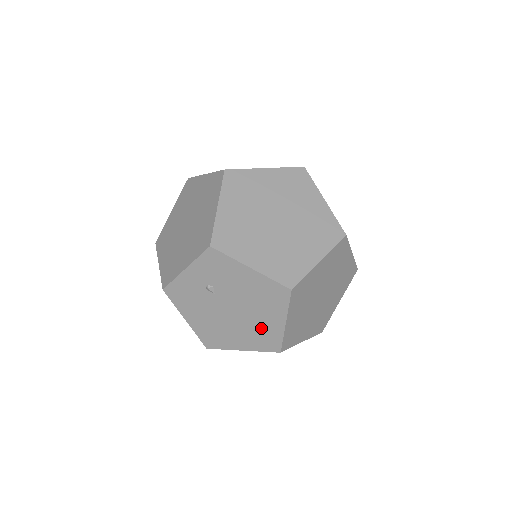
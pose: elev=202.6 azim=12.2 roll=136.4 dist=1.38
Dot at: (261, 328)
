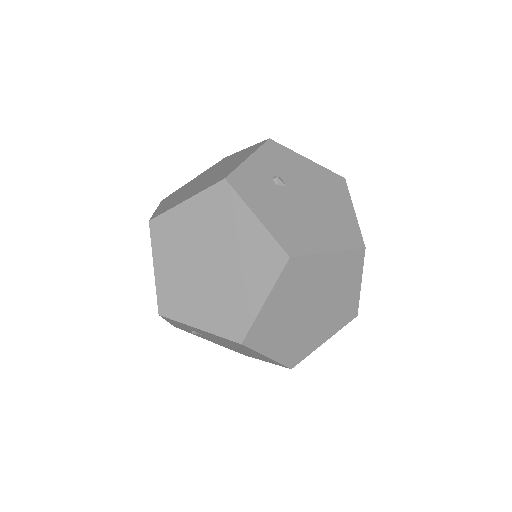
Dot at: (258, 356)
